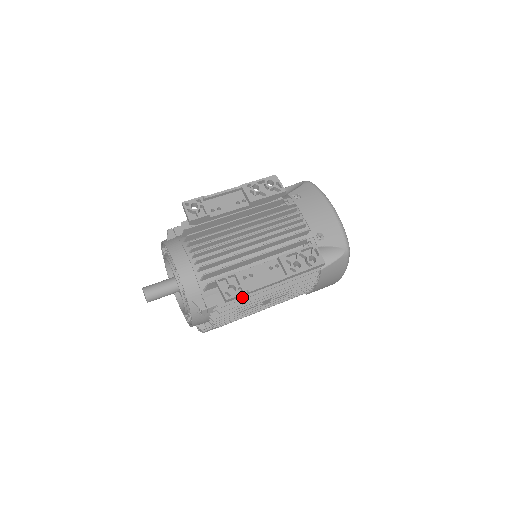
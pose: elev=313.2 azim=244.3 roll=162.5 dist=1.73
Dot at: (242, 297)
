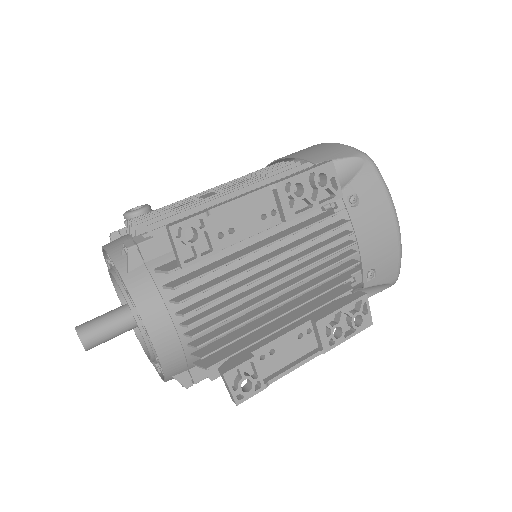
Dot at: occluded
